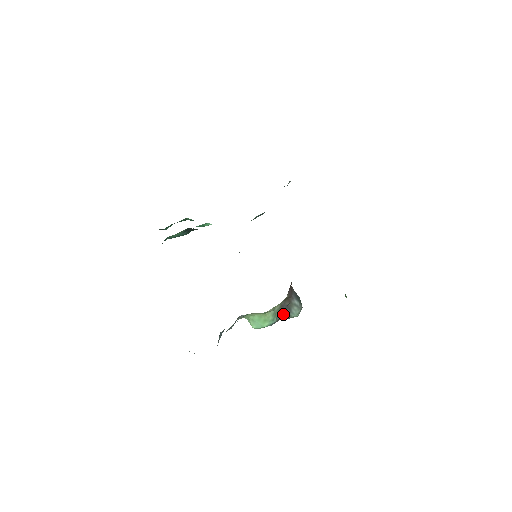
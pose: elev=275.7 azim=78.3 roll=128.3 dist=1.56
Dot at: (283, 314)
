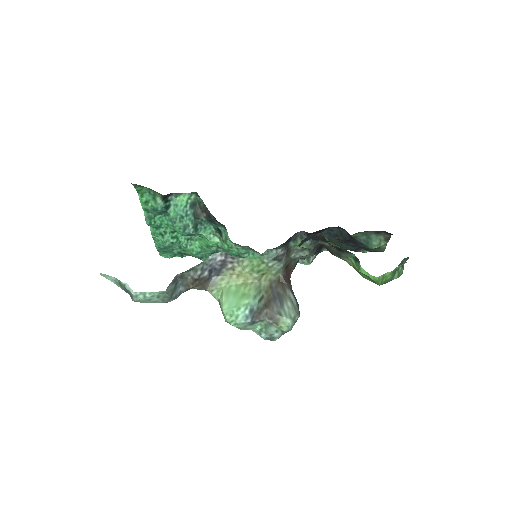
Dot at: (270, 305)
